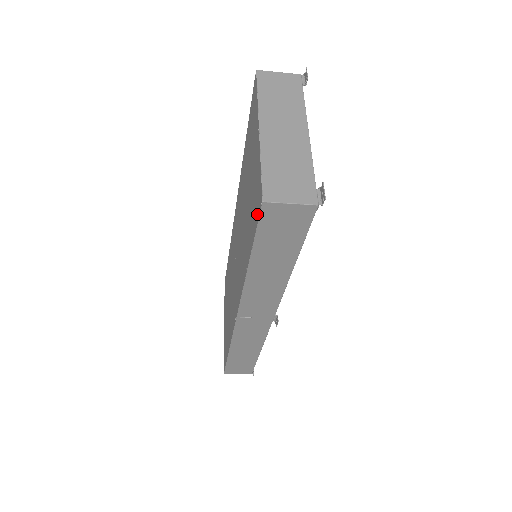
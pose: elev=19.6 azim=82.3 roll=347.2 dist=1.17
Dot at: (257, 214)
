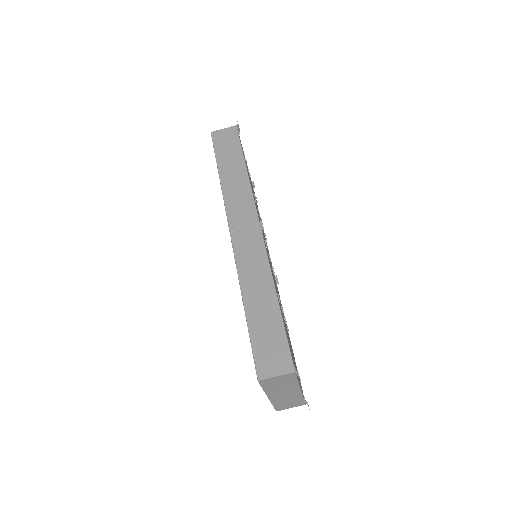
Dot at: occluded
